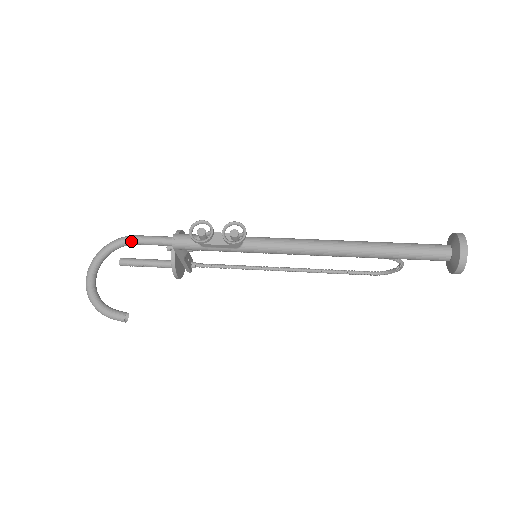
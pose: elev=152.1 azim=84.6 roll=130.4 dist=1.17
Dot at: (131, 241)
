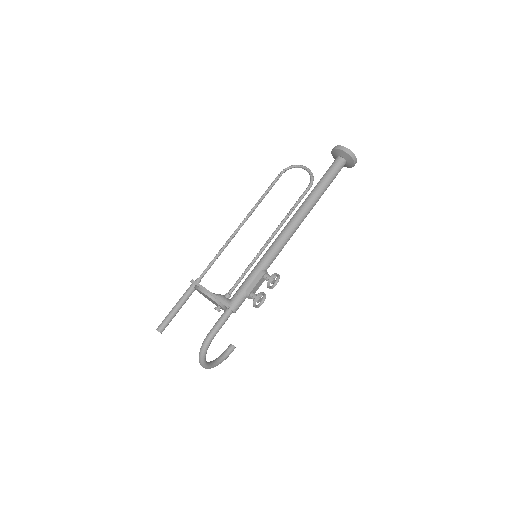
Dot at: occluded
